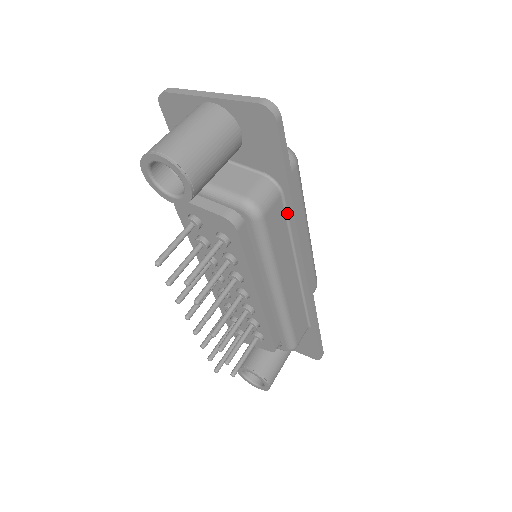
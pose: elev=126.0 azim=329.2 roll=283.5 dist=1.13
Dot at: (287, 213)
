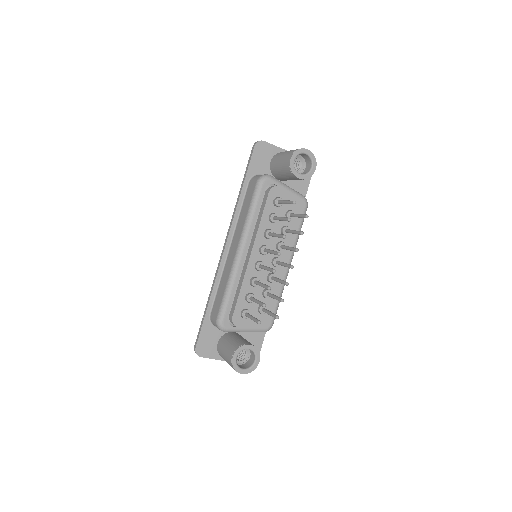
Dot at: occluded
